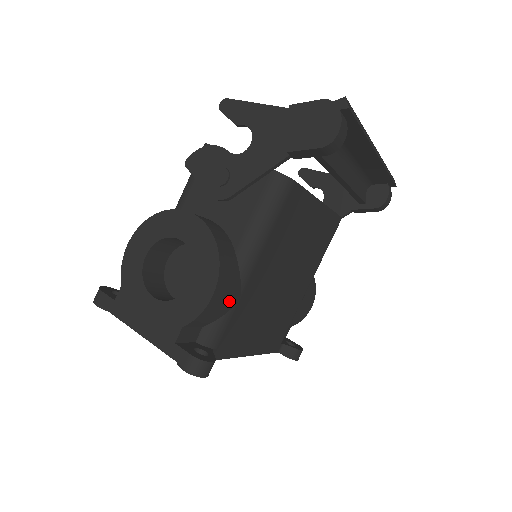
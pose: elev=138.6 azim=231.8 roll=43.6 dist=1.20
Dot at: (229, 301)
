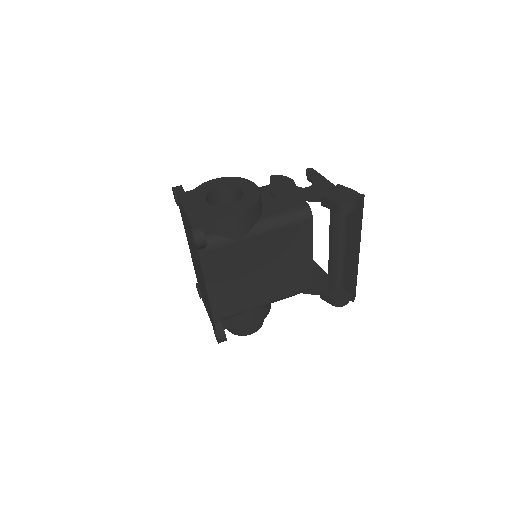
Dot at: (237, 232)
